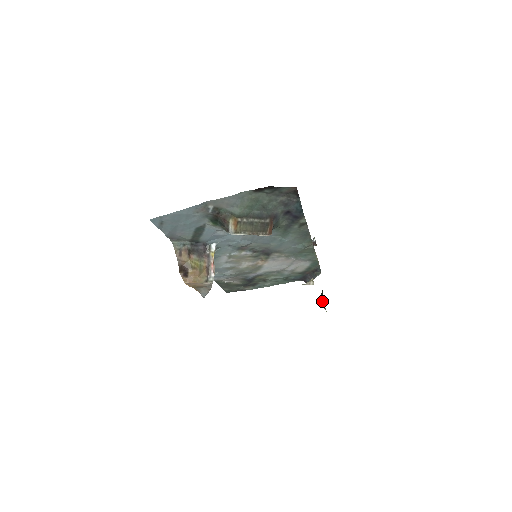
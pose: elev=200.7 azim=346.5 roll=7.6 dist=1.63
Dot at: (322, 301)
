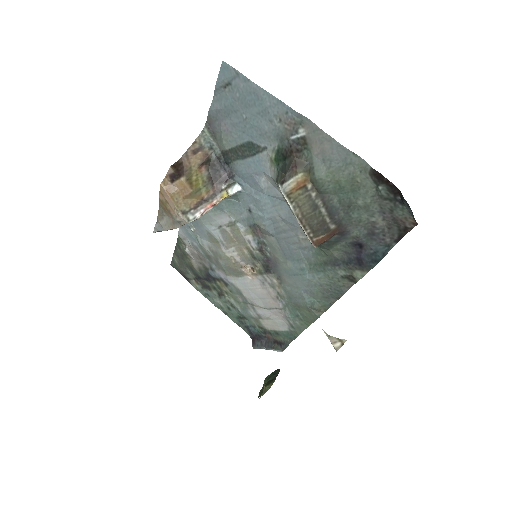
Dot at: (269, 380)
